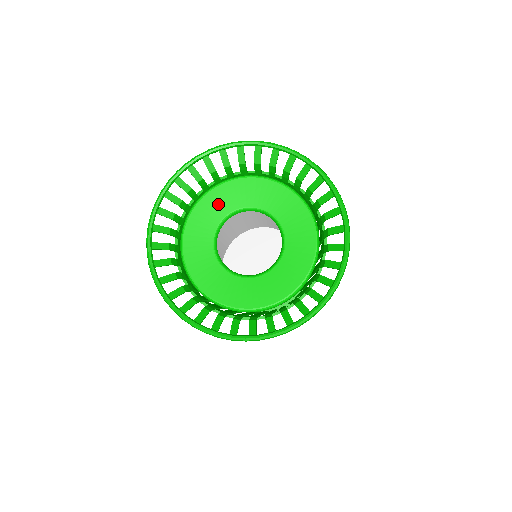
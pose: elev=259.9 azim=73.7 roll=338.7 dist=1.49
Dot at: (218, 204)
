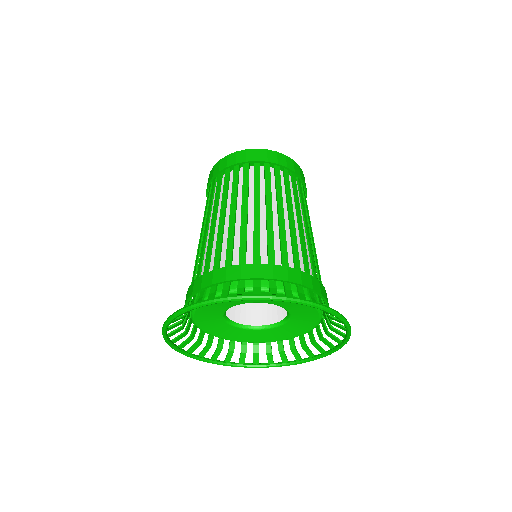
Dot at: occluded
